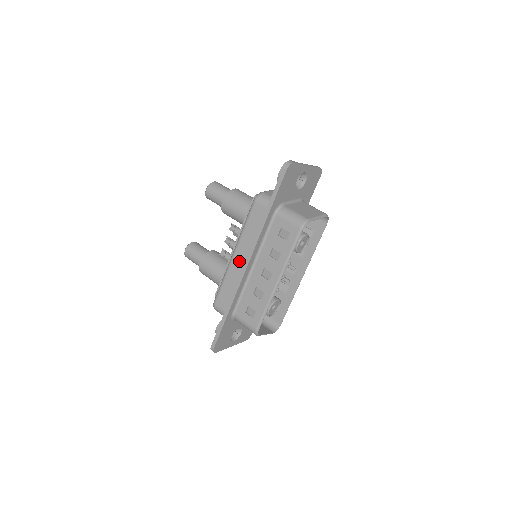
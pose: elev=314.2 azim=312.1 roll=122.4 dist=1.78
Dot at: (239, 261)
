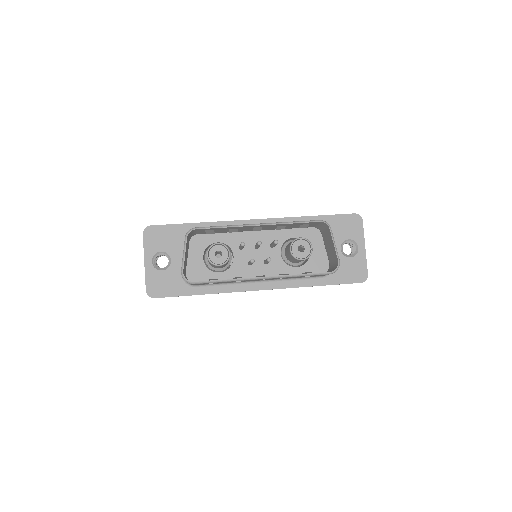
Dot at: occluded
